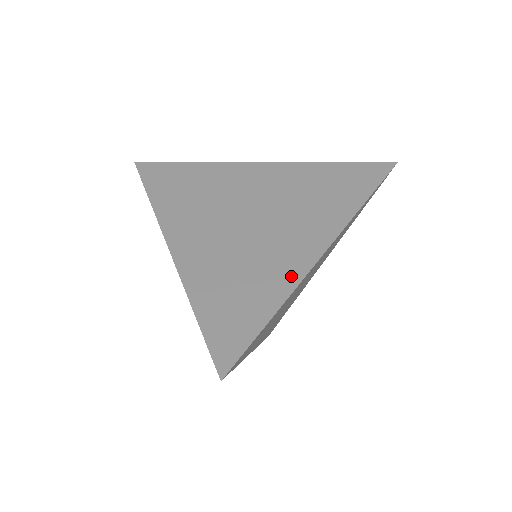
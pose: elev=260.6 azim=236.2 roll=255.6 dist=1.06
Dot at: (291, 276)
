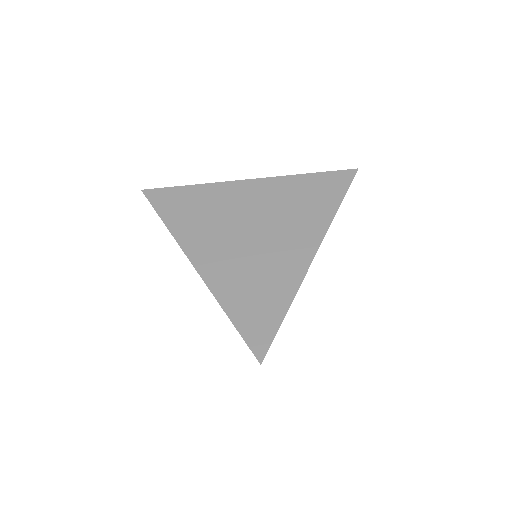
Dot at: (294, 277)
